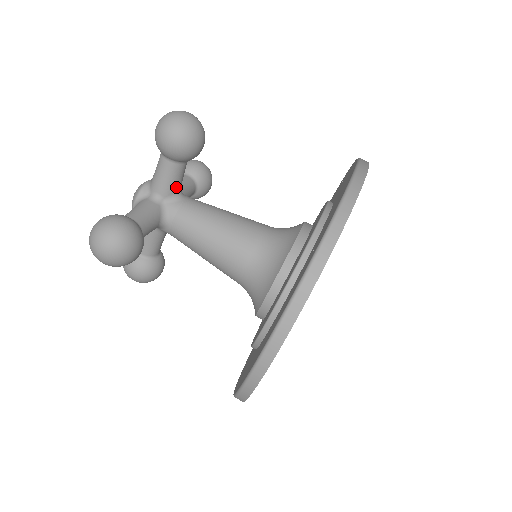
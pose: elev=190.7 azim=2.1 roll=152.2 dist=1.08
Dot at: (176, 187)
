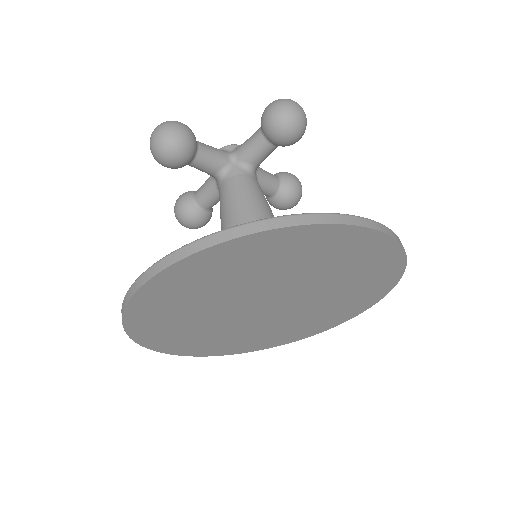
Dot at: (252, 159)
